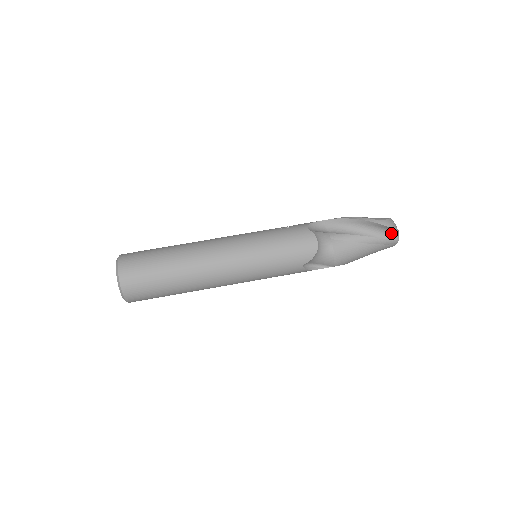
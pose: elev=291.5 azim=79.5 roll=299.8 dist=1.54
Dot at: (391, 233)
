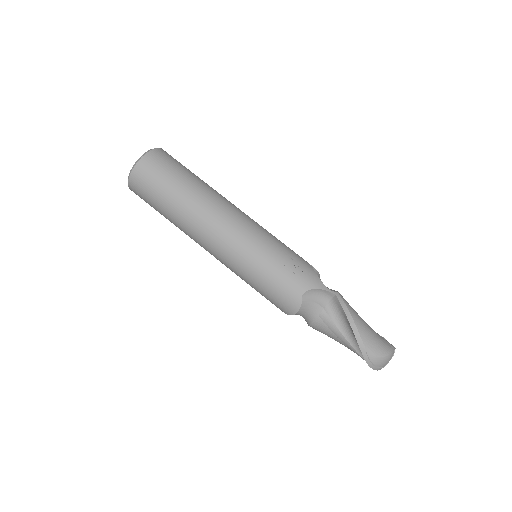
Dot at: occluded
